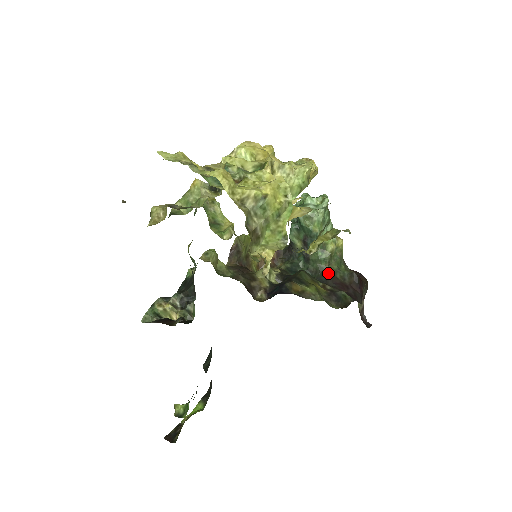
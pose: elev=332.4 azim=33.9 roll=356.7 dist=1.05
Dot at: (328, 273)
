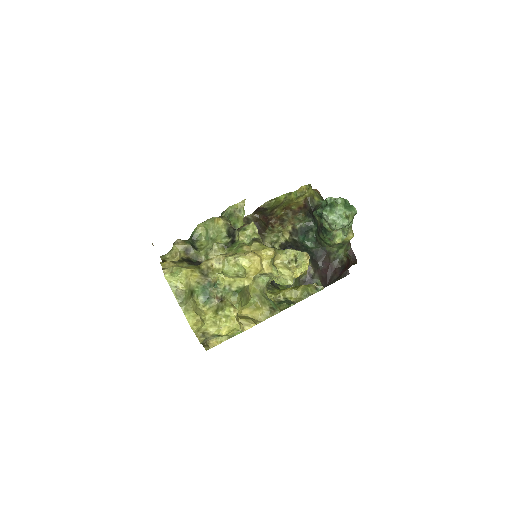
Dot at: (325, 252)
